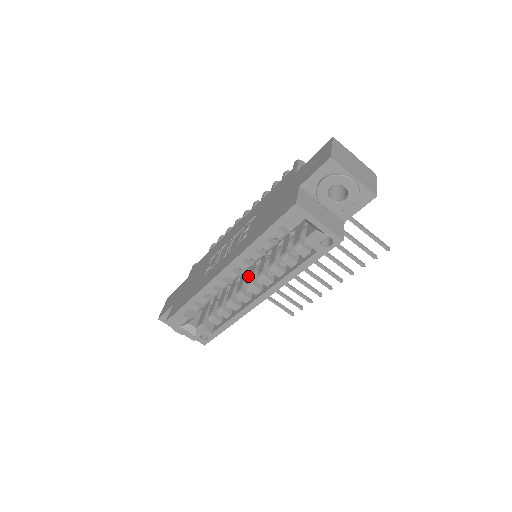
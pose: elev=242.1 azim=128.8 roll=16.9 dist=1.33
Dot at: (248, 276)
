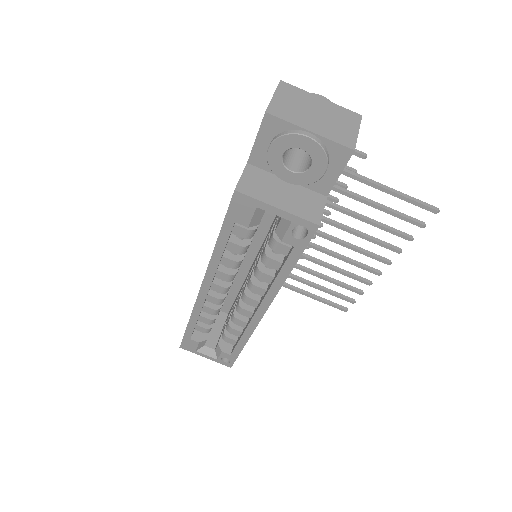
Dot at: (245, 285)
